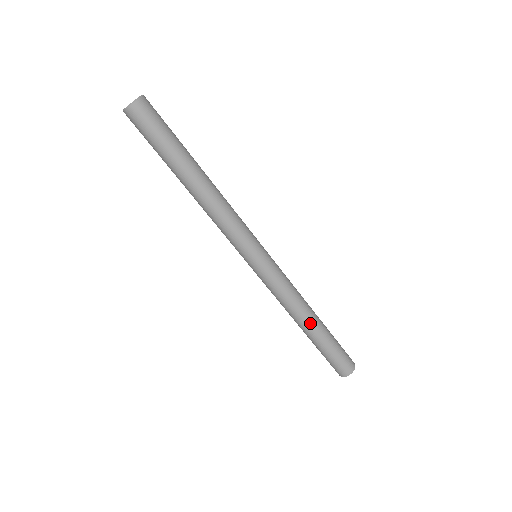
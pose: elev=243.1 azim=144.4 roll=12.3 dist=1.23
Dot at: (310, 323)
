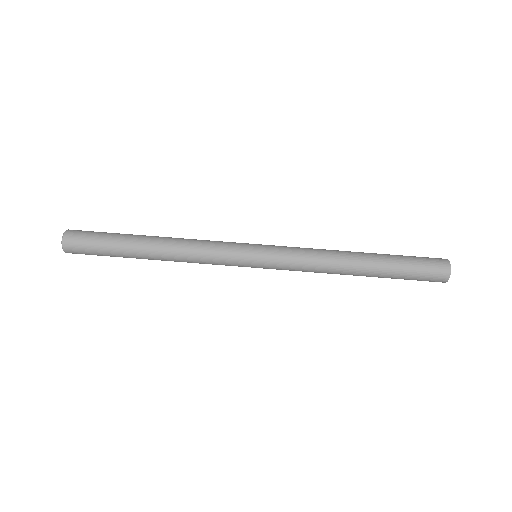
Dot at: (357, 263)
